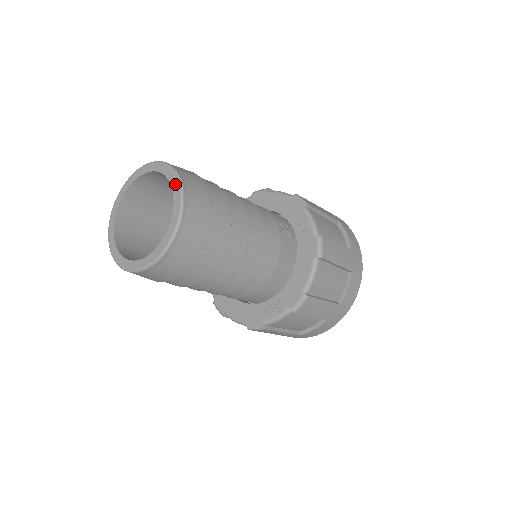
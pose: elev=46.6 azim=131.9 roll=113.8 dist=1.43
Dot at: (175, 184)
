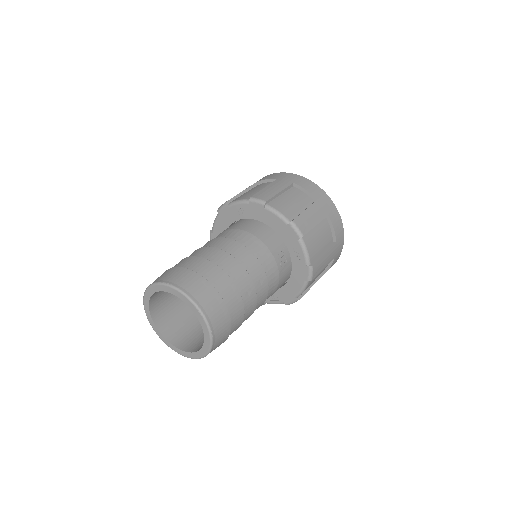
Dot at: (203, 323)
